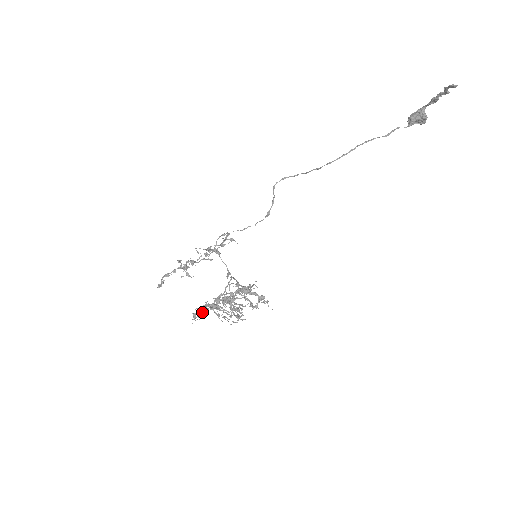
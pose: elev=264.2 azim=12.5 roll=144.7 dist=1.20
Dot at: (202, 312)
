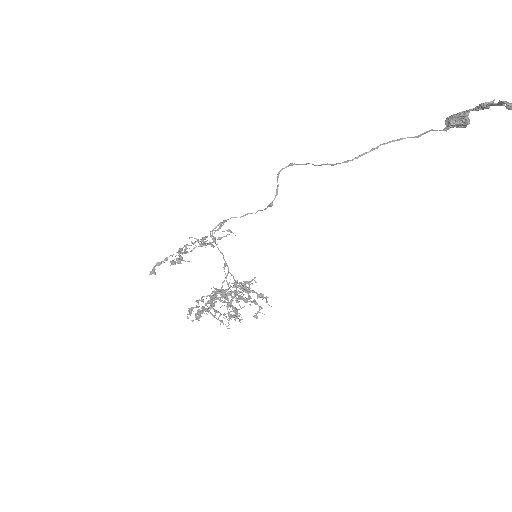
Dot at: (198, 316)
